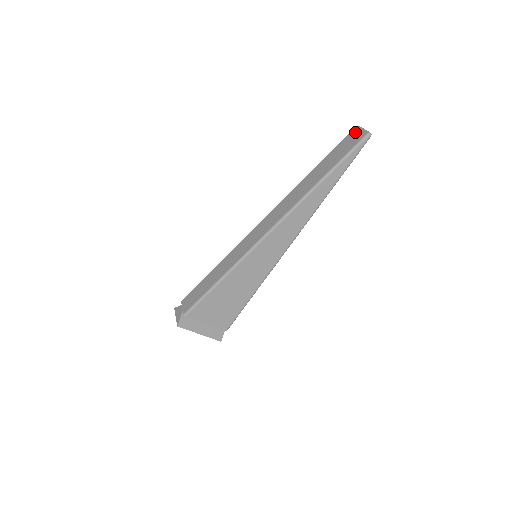
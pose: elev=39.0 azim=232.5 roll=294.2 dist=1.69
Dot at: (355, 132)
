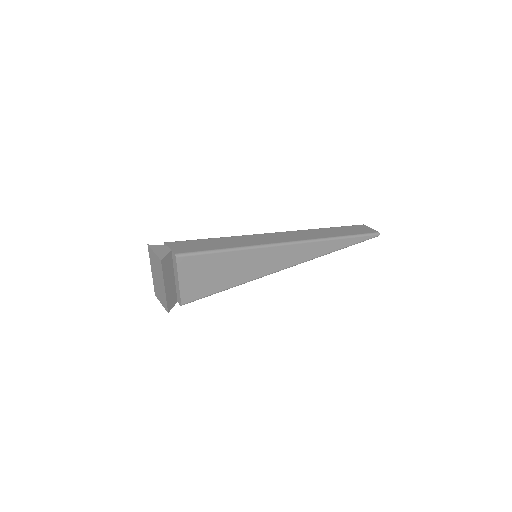
Dot at: (365, 226)
